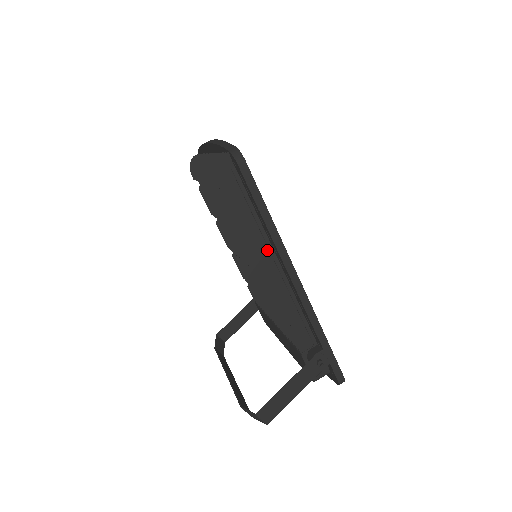
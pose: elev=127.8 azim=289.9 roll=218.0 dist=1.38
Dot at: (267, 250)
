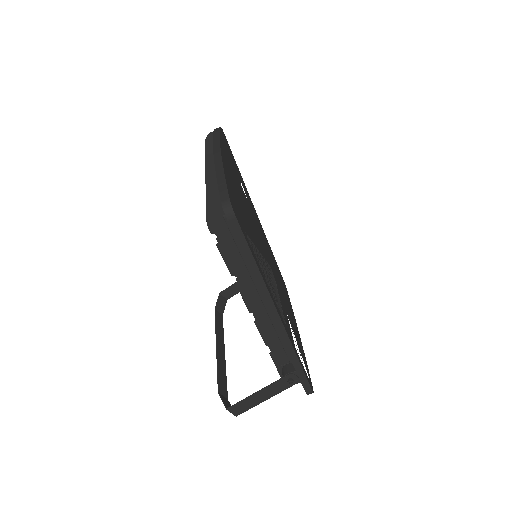
Dot at: (253, 287)
